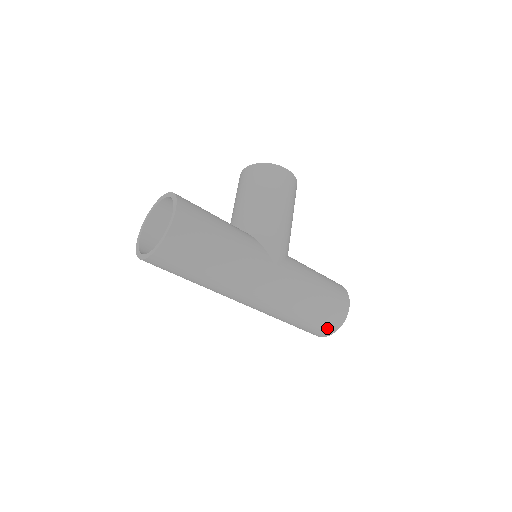
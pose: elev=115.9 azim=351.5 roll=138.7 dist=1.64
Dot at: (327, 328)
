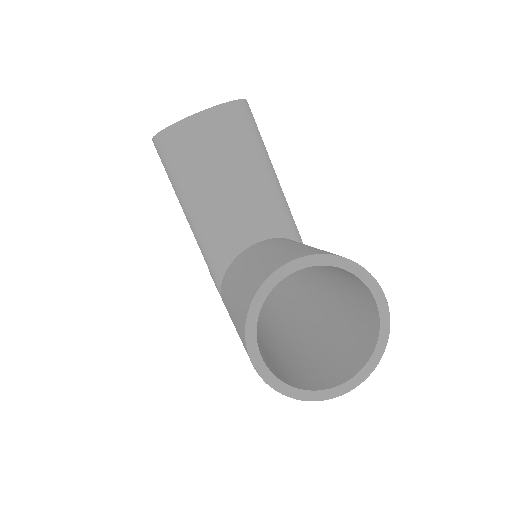
Dot at: occluded
